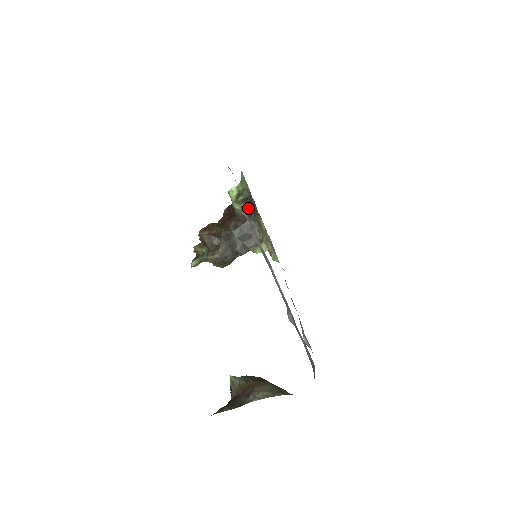
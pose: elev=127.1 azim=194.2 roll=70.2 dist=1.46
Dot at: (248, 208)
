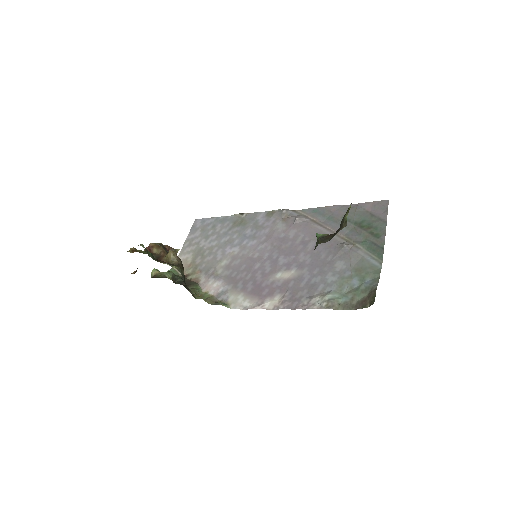
Dot at: occluded
